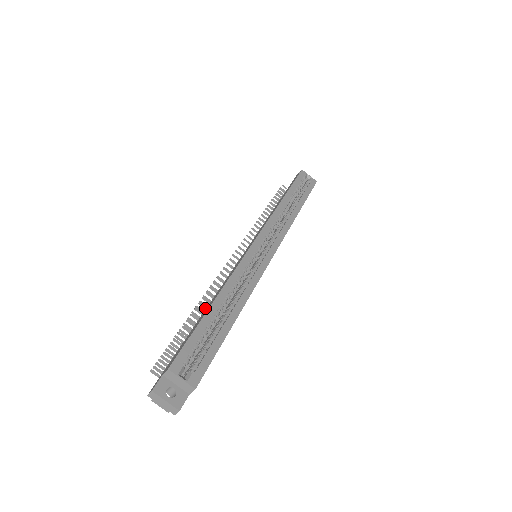
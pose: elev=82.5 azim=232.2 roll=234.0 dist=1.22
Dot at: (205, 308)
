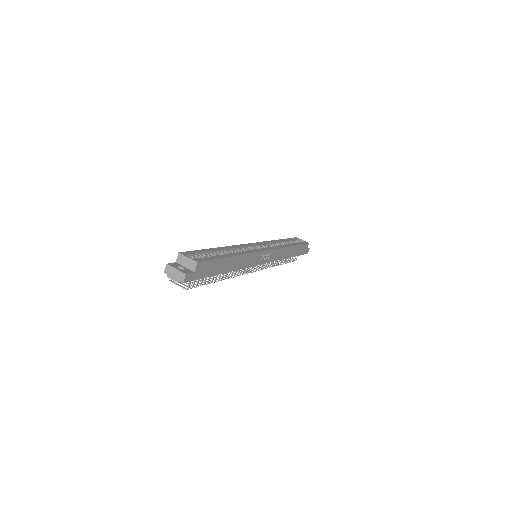
Dot at: occluded
